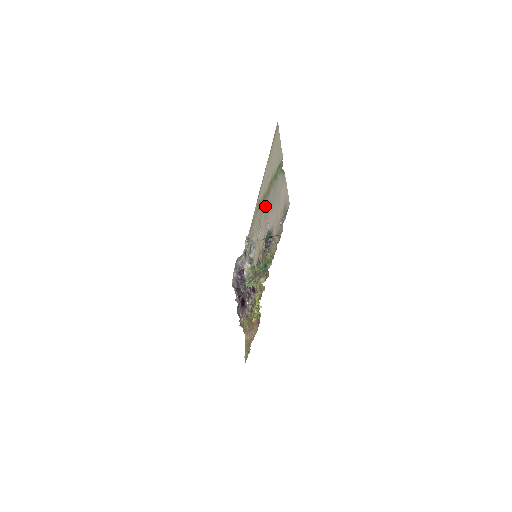
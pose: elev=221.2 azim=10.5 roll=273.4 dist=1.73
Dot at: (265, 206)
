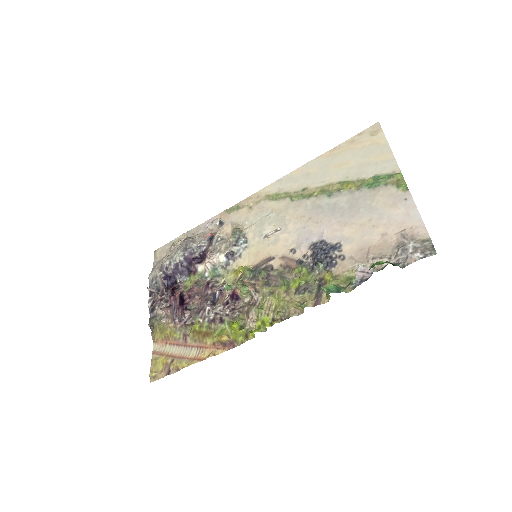
Dot at: (308, 205)
